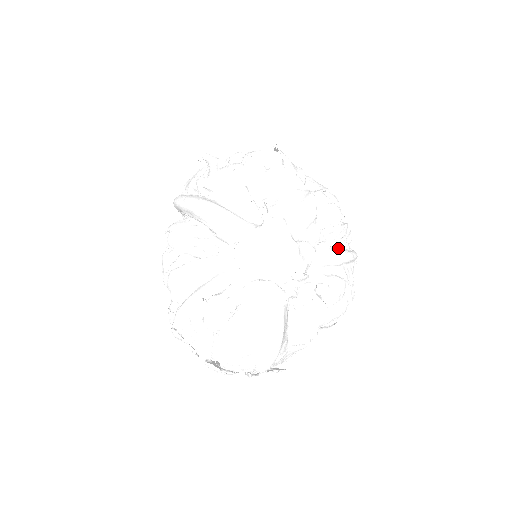
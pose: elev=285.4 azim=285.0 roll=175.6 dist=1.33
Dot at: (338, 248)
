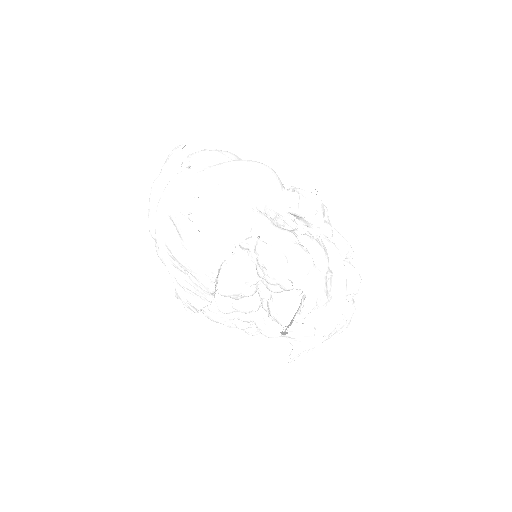
Dot at: occluded
